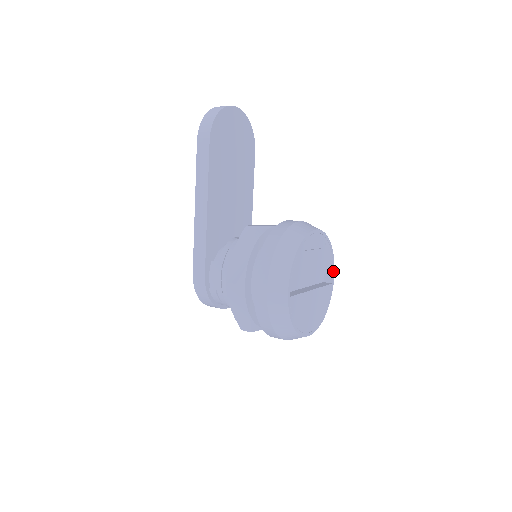
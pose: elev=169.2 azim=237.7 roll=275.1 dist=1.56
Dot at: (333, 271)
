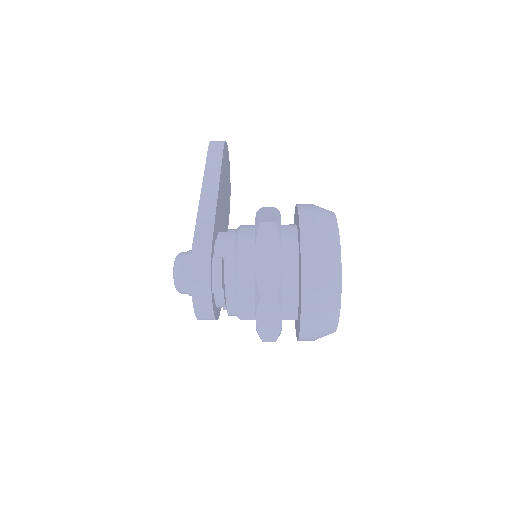
Dot at: occluded
